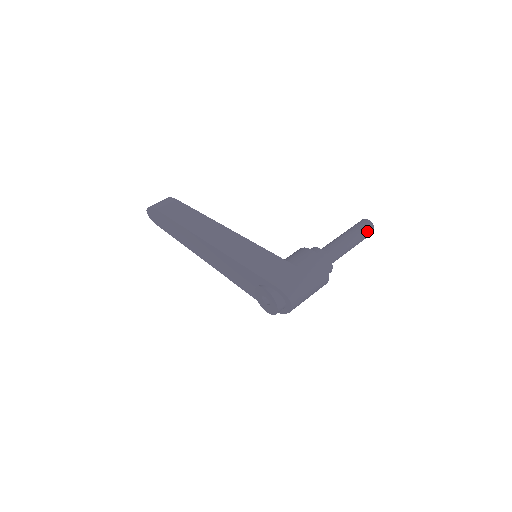
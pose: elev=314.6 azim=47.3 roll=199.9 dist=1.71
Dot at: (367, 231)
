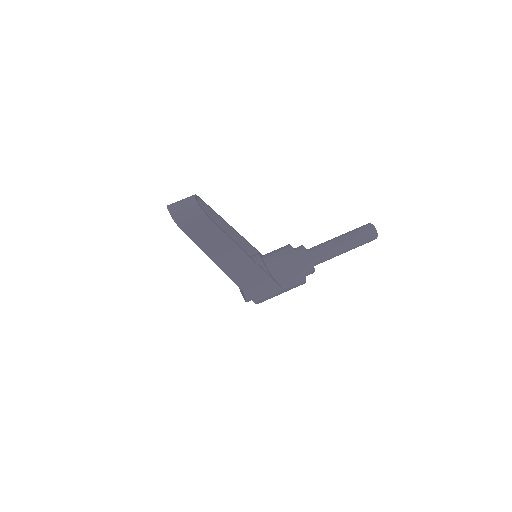
Dot at: occluded
